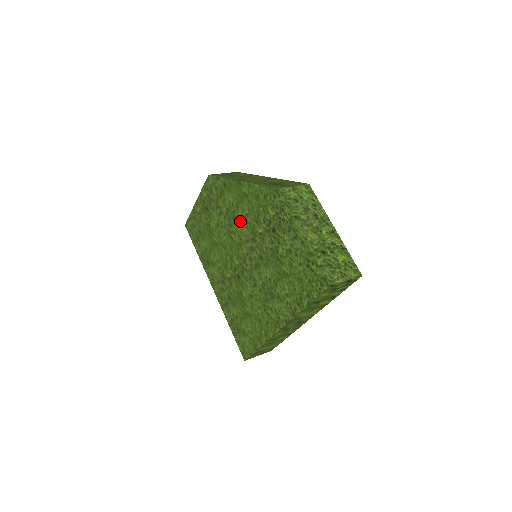
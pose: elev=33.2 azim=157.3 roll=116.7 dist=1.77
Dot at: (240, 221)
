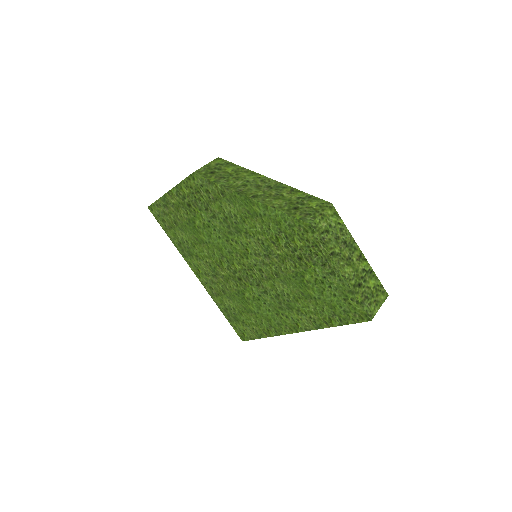
Dot at: (246, 234)
